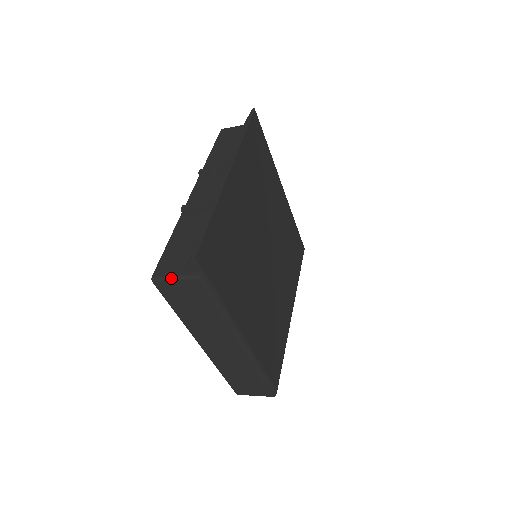
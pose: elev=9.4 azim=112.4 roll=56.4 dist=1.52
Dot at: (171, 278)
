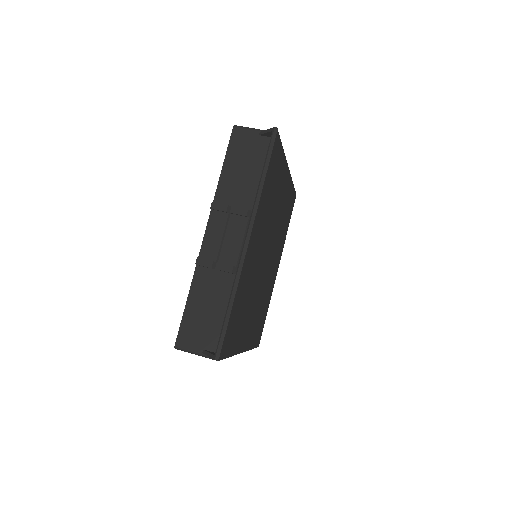
Dot at: (193, 353)
